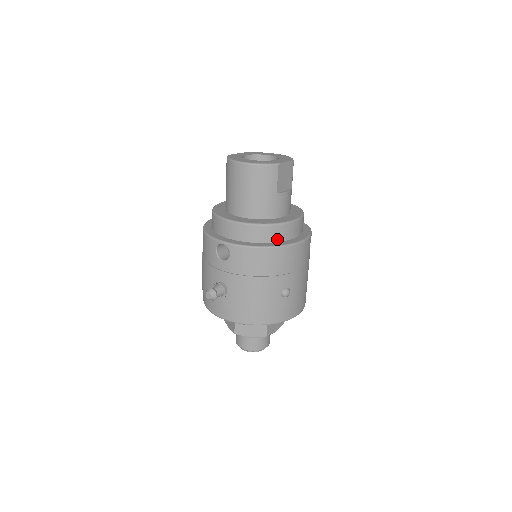
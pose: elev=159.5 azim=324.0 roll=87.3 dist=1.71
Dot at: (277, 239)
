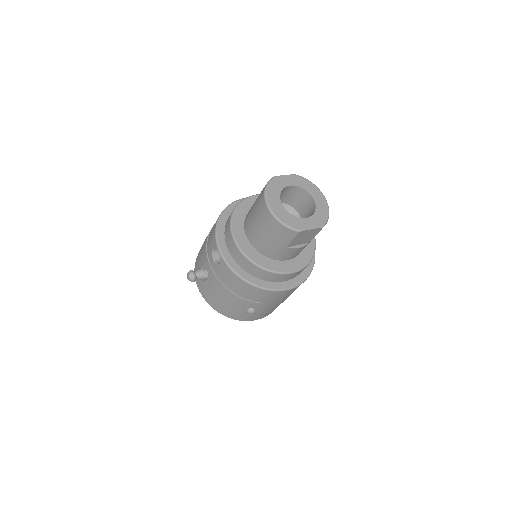
Dot at: (264, 278)
